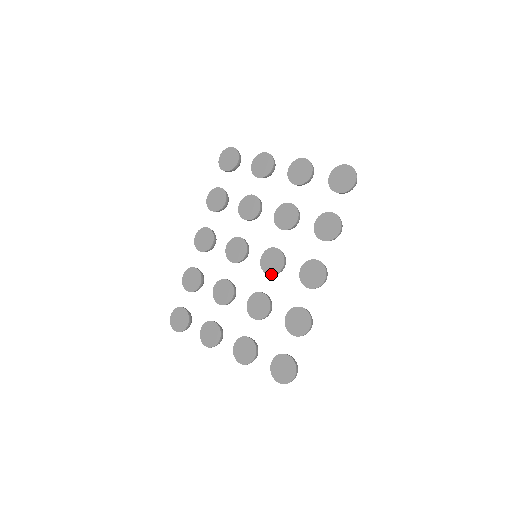
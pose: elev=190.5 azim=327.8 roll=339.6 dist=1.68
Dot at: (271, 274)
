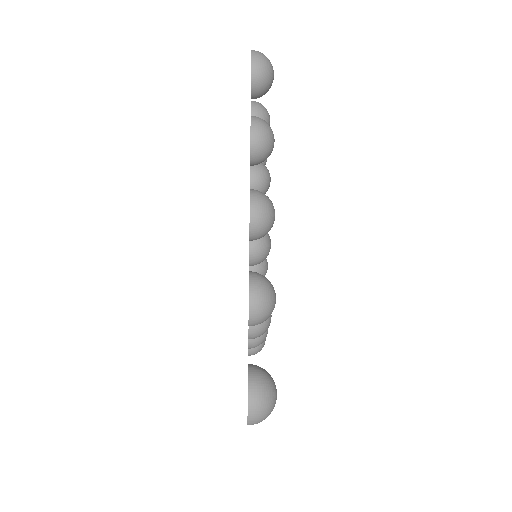
Dot at: (249, 261)
